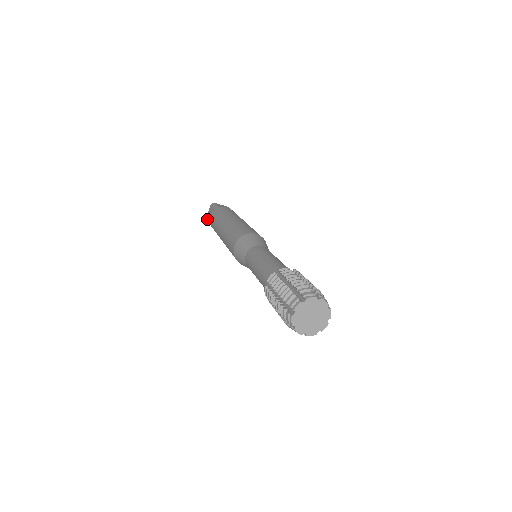
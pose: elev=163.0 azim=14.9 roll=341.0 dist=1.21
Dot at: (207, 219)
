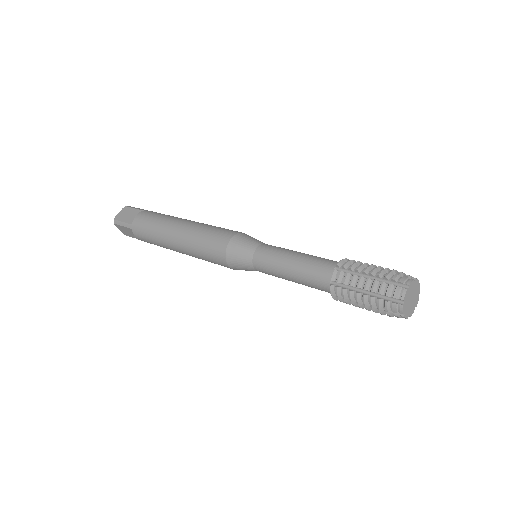
Dot at: occluded
